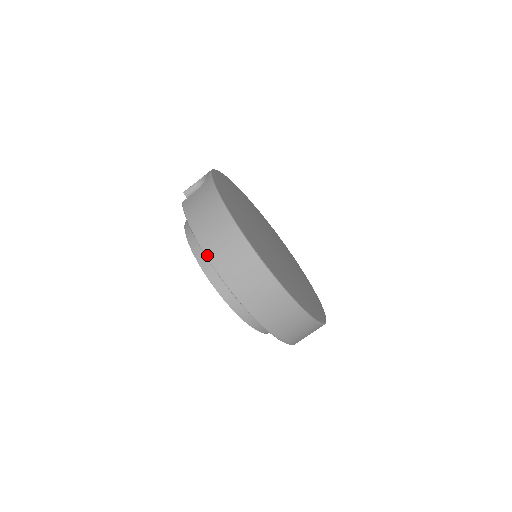
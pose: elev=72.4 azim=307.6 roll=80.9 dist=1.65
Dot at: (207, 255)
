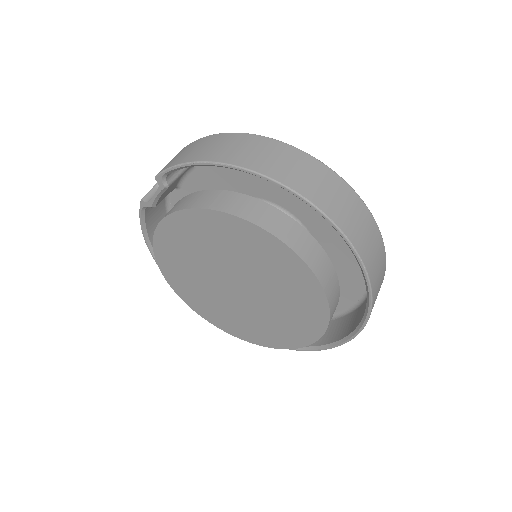
Dot at: (233, 163)
